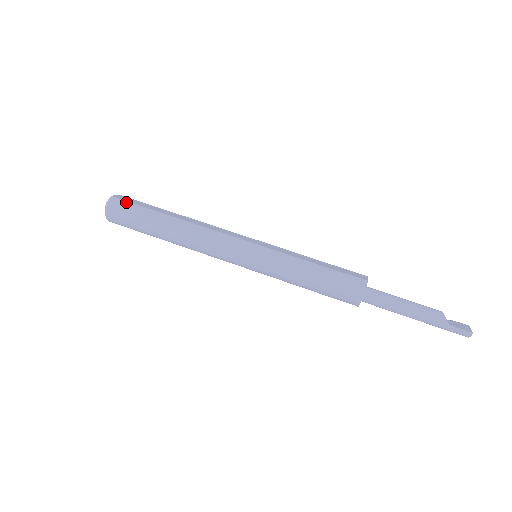
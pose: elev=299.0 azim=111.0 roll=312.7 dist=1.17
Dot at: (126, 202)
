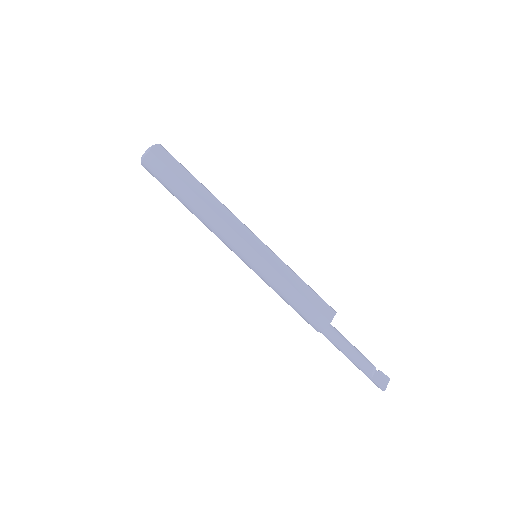
Dot at: (161, 163)
